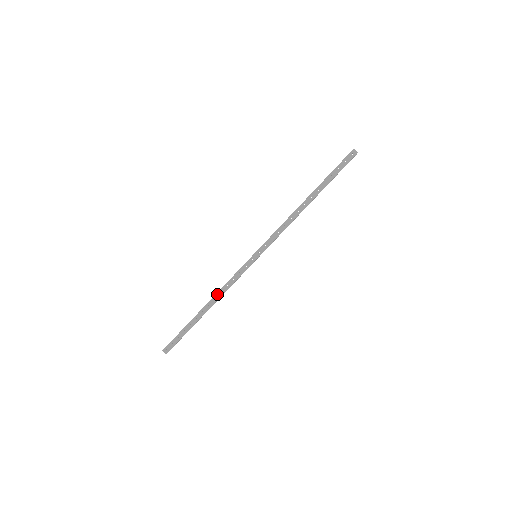
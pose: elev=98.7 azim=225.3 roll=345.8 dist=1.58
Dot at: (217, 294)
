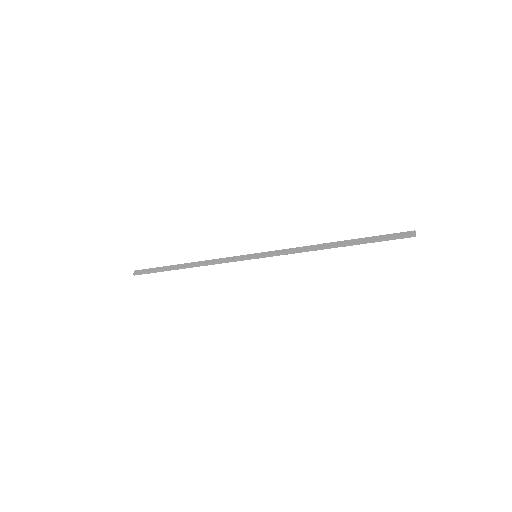
Dot at: (204, 261)
